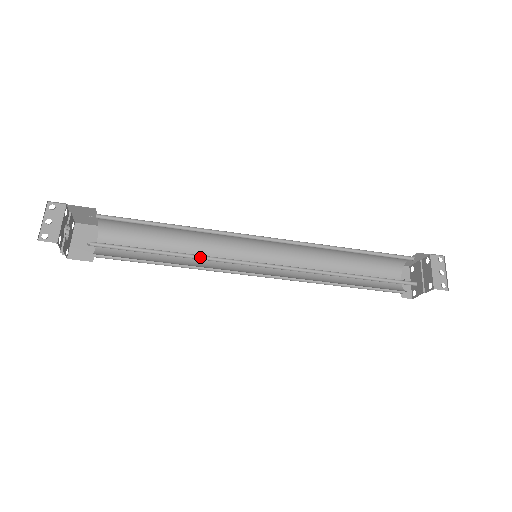
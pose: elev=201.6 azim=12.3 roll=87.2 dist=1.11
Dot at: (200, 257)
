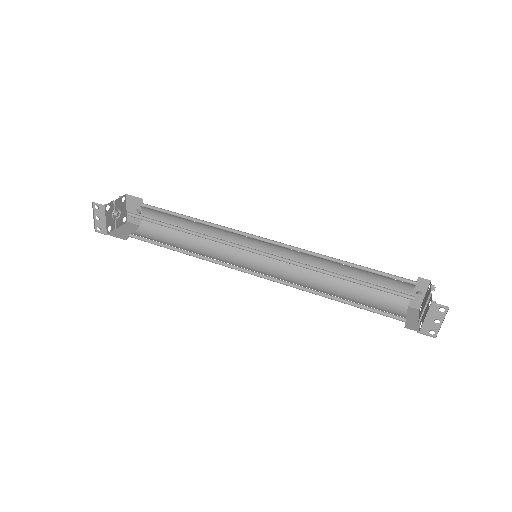
Dot at: (205, 257)
